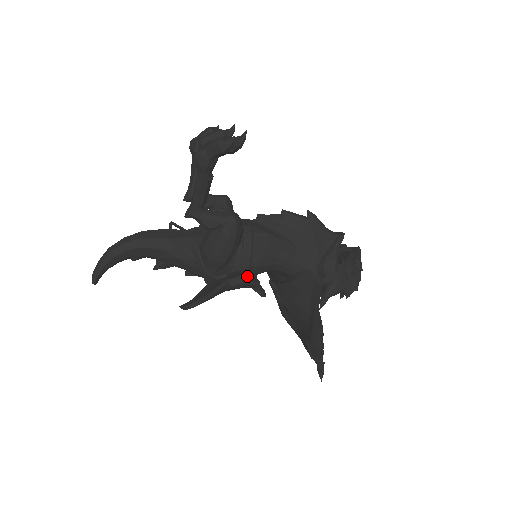
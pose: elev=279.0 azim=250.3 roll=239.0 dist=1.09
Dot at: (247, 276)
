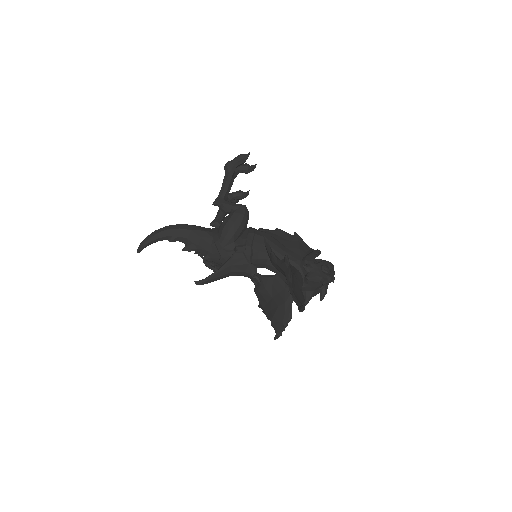
Dot at: (248, 256)
